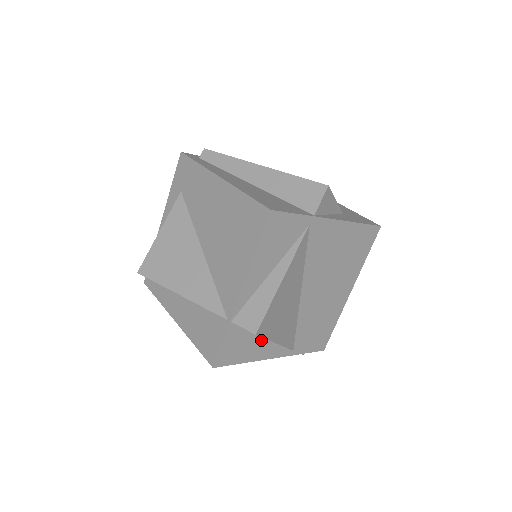
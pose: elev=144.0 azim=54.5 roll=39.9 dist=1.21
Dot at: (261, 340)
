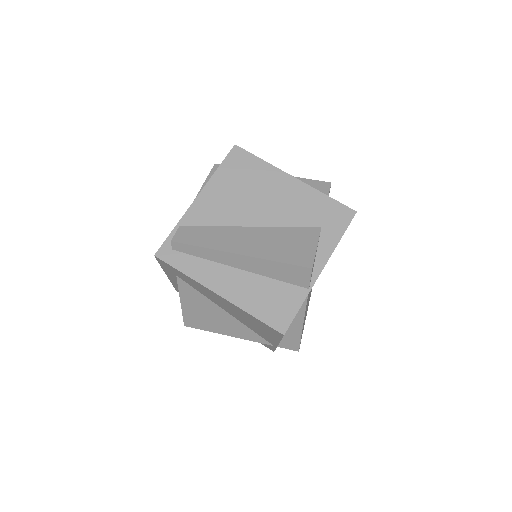
Dot at: occluded
